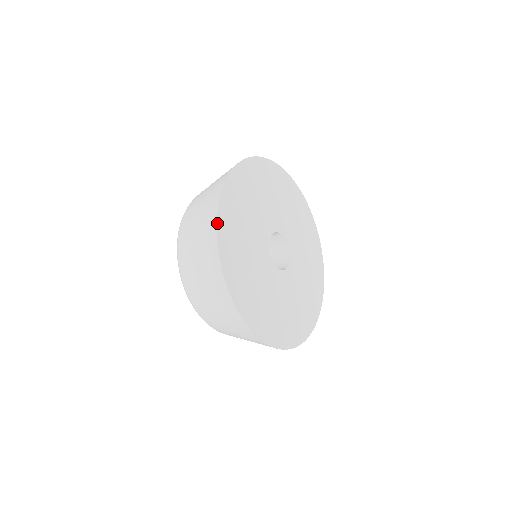
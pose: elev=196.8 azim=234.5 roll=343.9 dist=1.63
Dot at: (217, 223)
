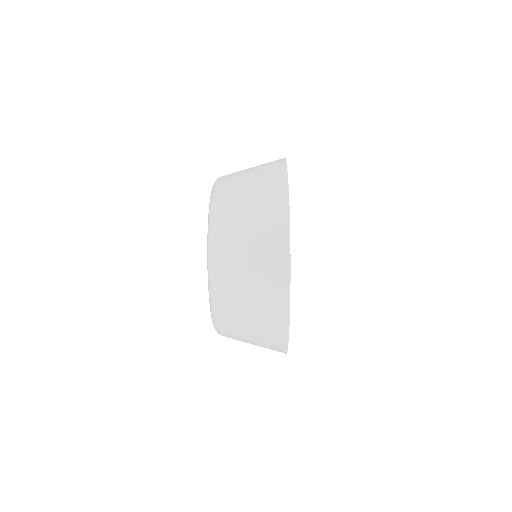
Dot at: (286, 164)
